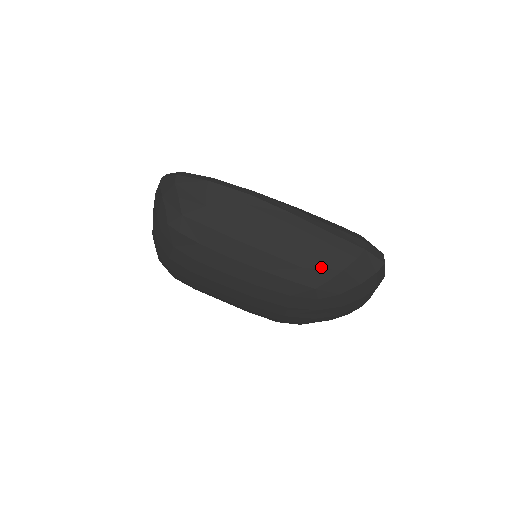
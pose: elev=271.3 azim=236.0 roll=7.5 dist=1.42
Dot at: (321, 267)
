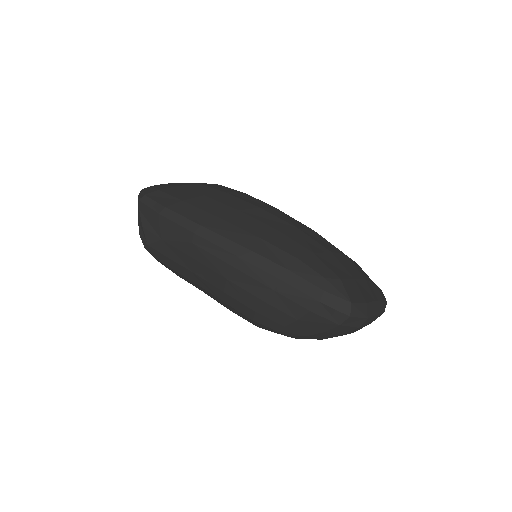
Dot at: (273, 314)
